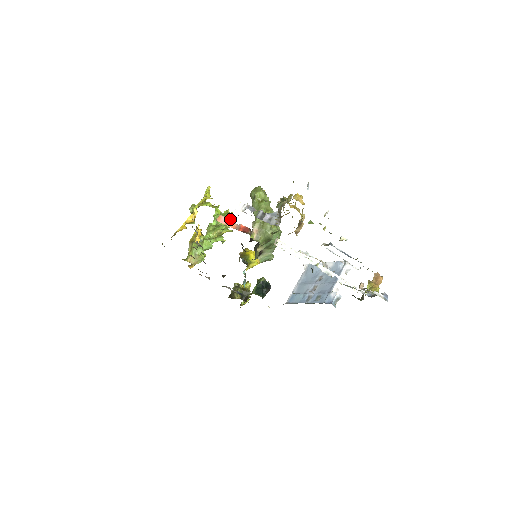
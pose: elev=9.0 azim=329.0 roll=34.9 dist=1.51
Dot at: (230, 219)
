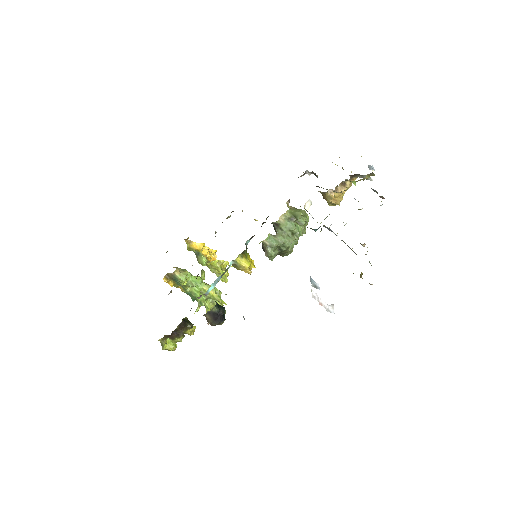
Dot at: occluded
